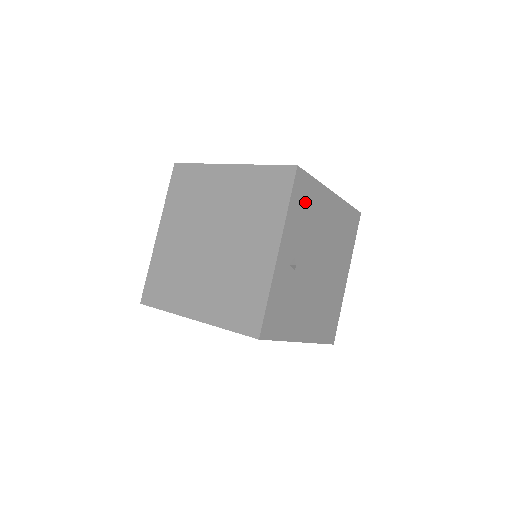
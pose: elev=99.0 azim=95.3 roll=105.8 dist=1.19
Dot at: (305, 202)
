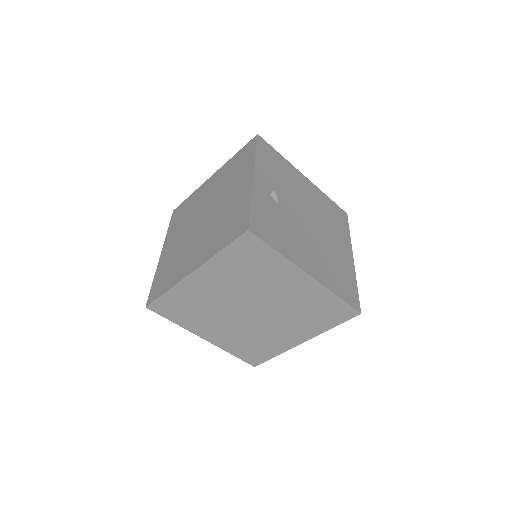
Dot at: (274, 162)
